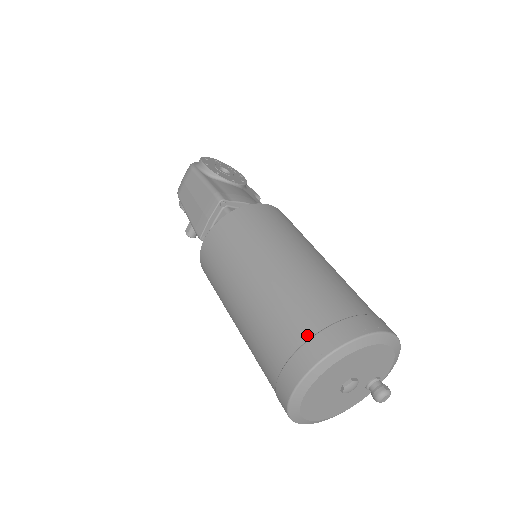
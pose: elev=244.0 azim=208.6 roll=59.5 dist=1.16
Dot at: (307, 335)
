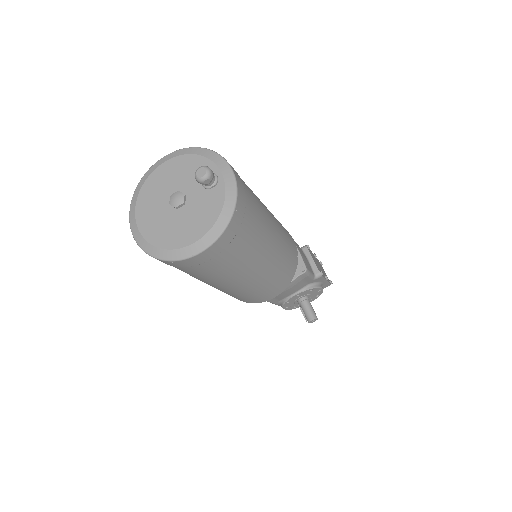
Dot at: occluded
